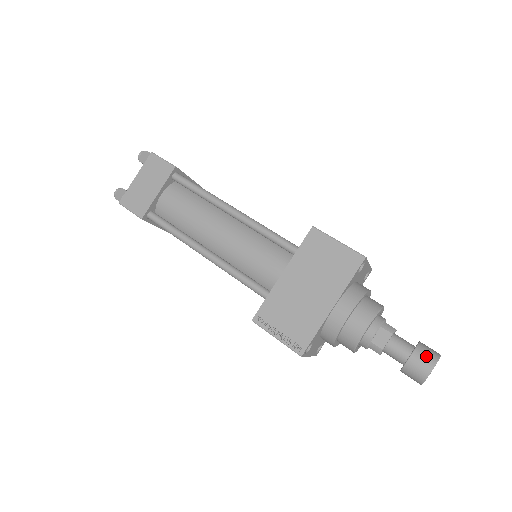
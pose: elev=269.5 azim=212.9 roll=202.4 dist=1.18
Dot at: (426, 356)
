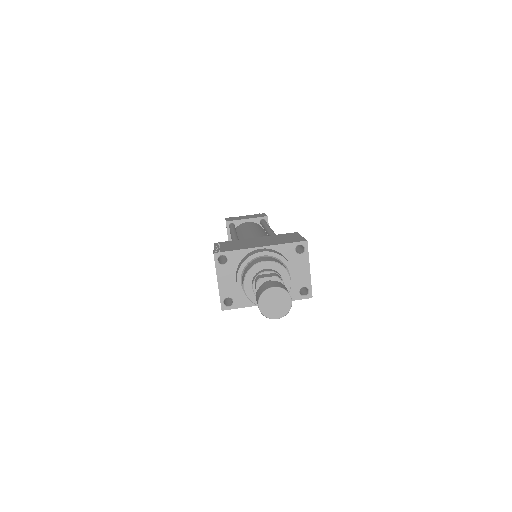
Dot at: (280, 284)
